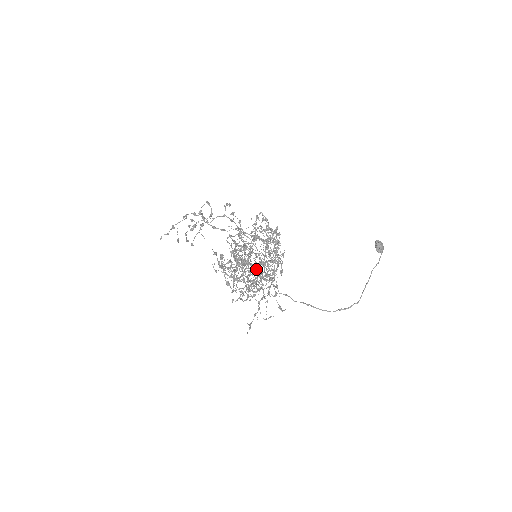
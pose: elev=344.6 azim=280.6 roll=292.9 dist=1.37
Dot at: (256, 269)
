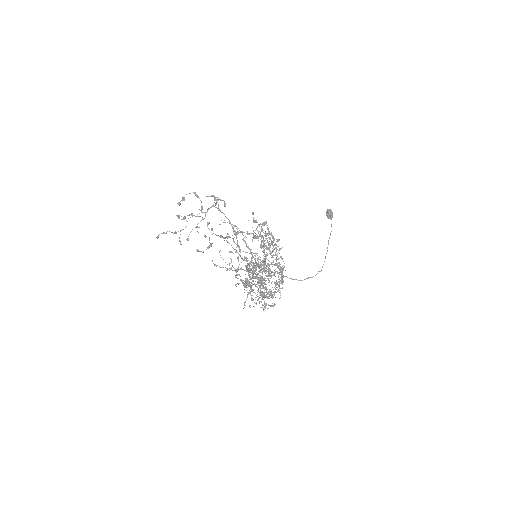
Dot at: occluded
